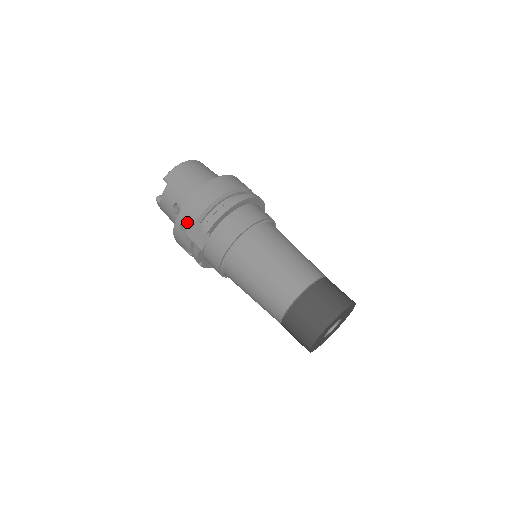
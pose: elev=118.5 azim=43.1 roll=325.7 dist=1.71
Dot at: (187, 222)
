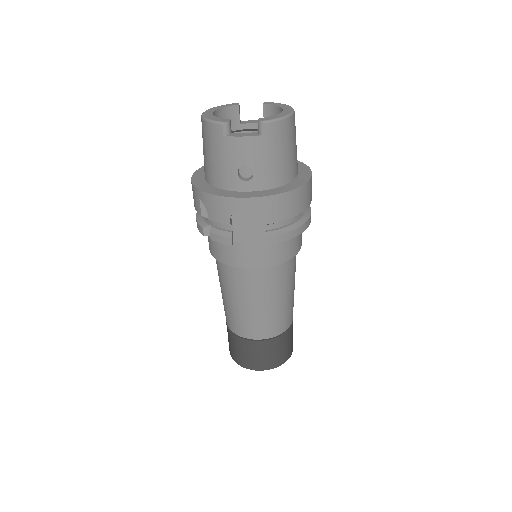
Dot at: occluded
